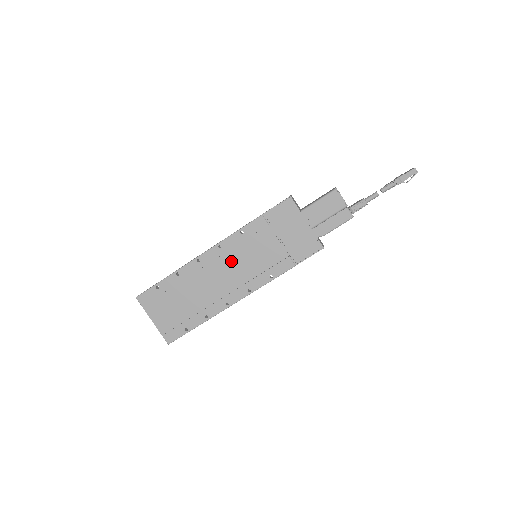
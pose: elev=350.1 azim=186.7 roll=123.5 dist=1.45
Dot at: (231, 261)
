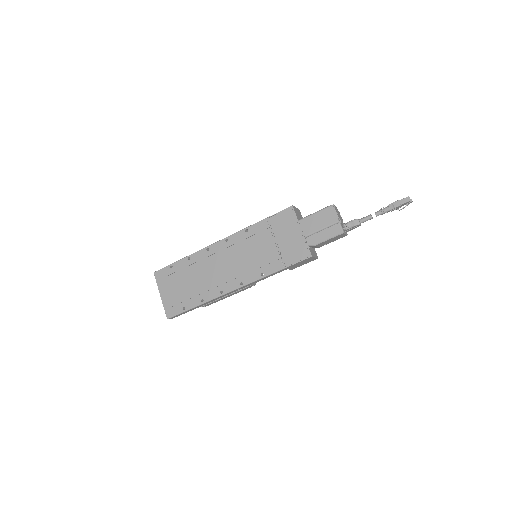
Dot at: (233, 254)
